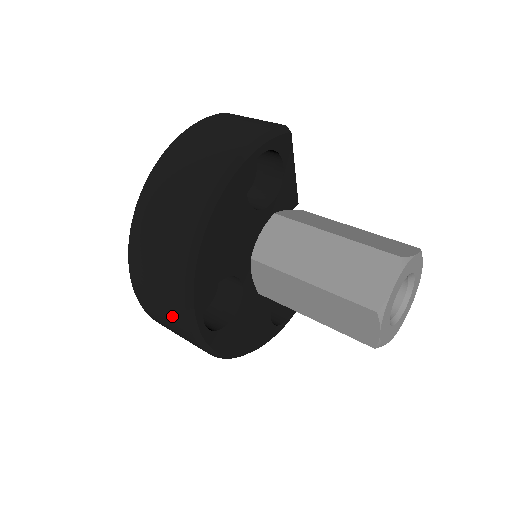
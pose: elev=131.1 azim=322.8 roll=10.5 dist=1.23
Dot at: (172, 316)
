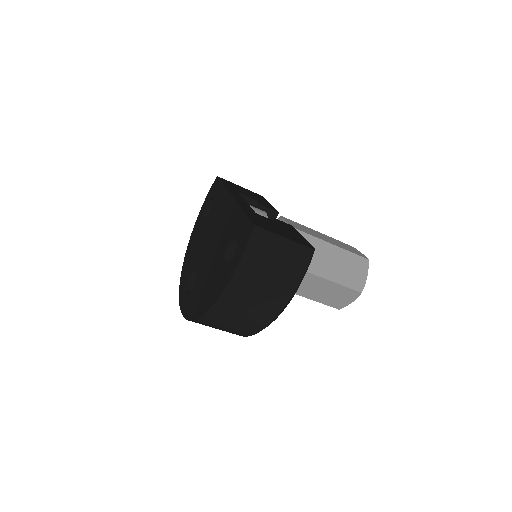
Dot at: occluded
